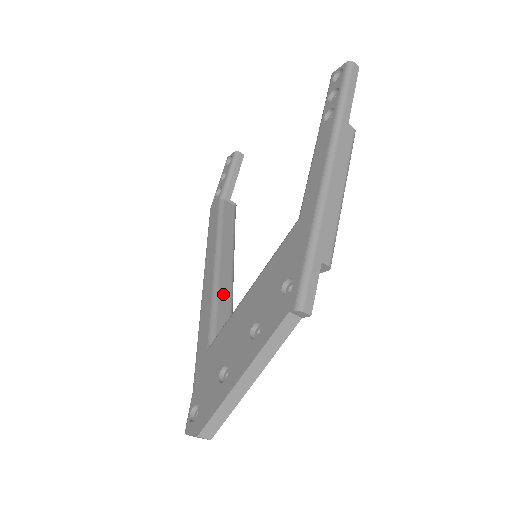
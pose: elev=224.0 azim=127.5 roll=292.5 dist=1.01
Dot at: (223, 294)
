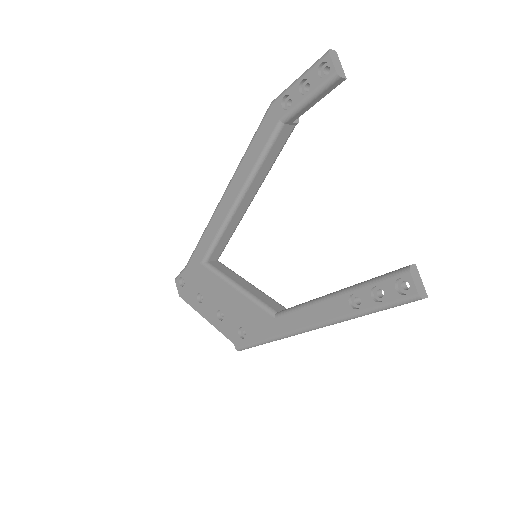
Dot at: (229, 229)
